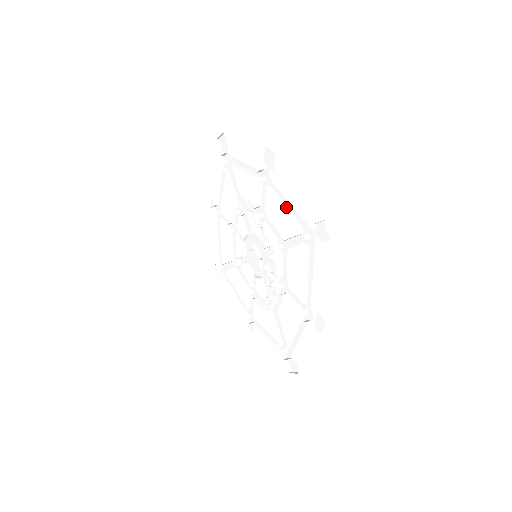
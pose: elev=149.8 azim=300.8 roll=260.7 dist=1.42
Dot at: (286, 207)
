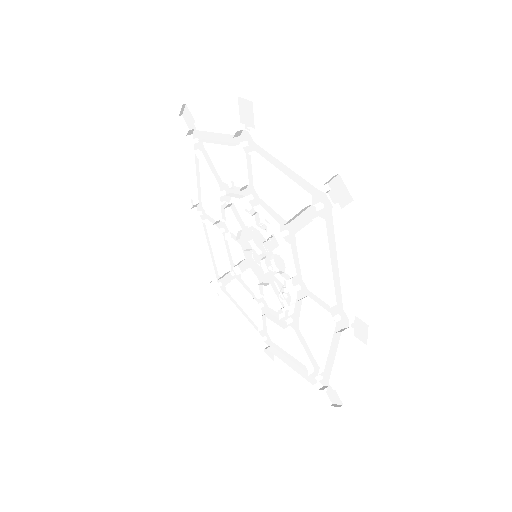
Dot at: (281, 173)
